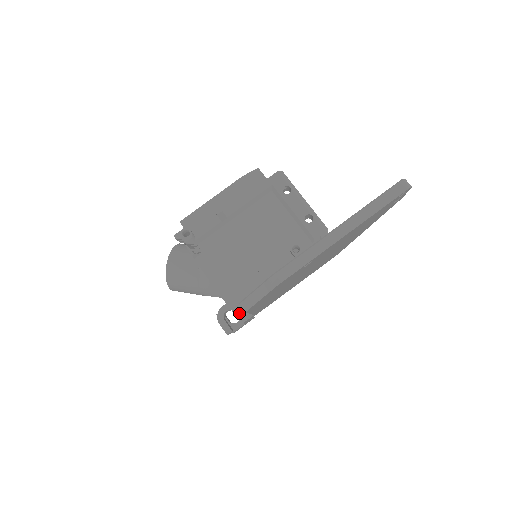
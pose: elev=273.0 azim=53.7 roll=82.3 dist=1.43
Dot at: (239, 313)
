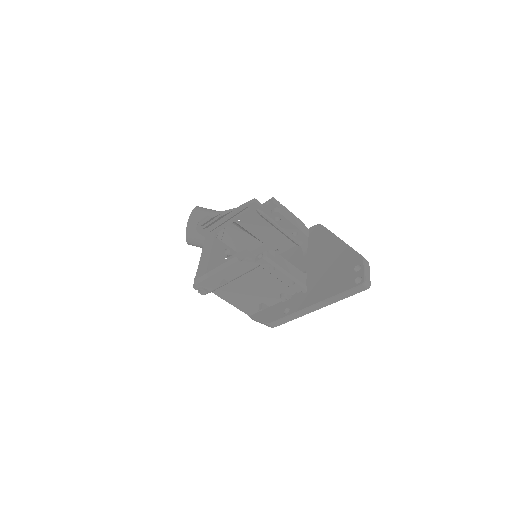
Dot at: occluded
